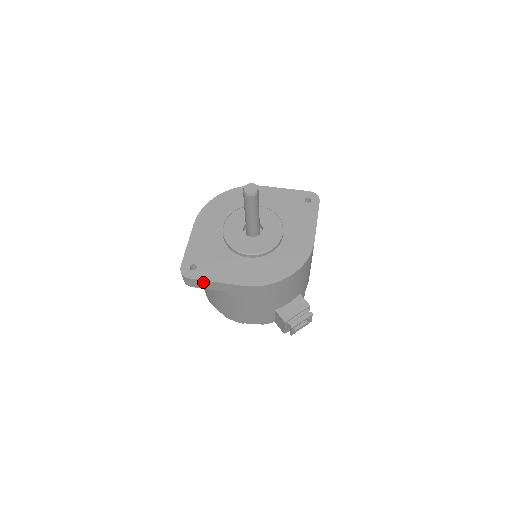
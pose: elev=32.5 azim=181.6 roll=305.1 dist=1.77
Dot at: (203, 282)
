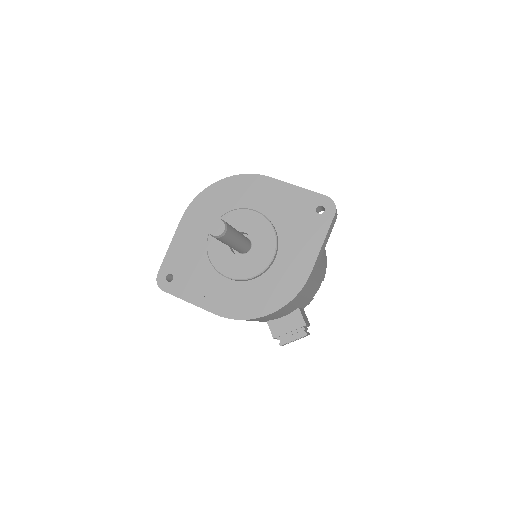
Dot at: (178, 297)
